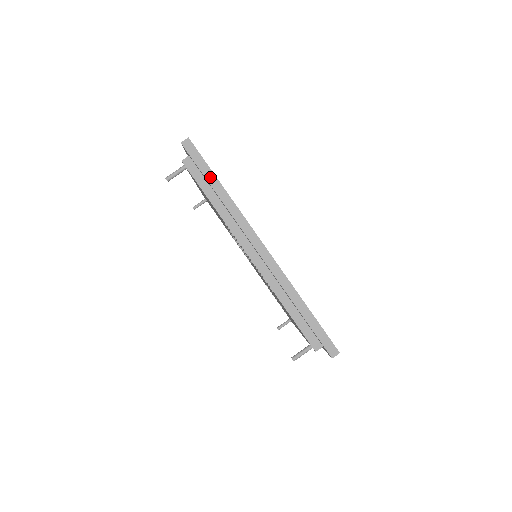
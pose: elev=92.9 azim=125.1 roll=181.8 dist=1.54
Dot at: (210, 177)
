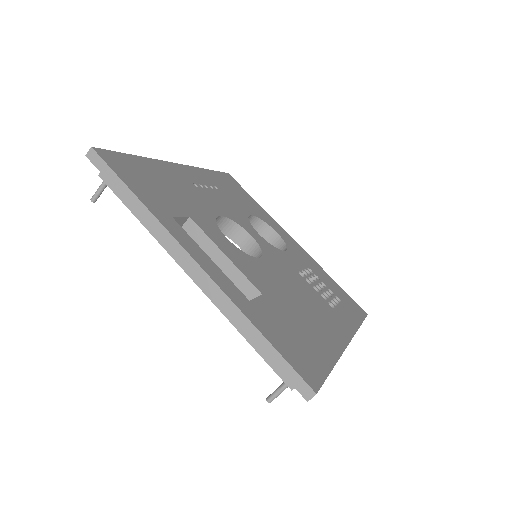
Dot at: (122, 189)
